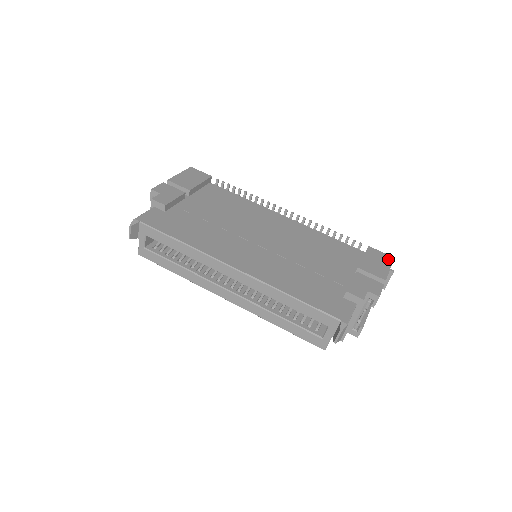
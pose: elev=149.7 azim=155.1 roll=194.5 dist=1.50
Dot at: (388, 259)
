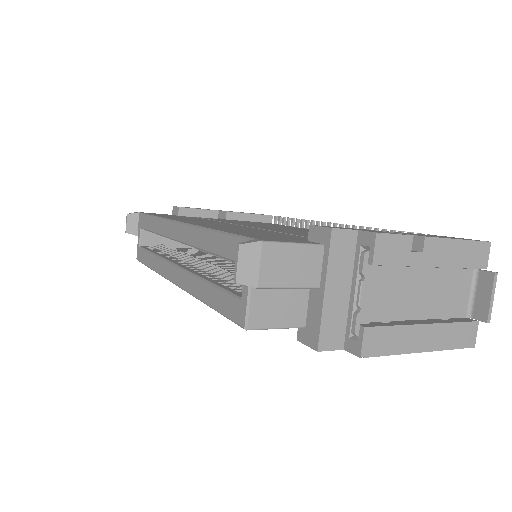
Dot at: (470, 239)
